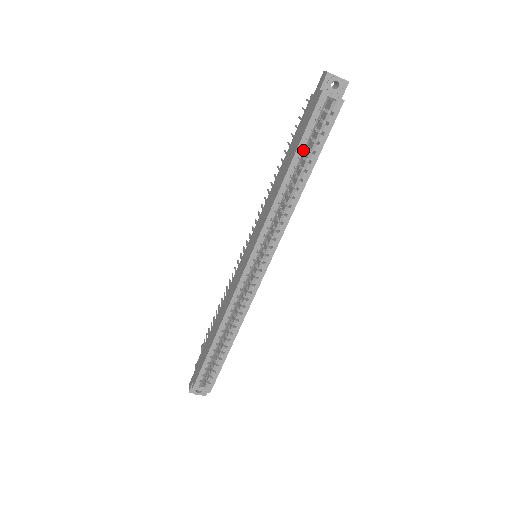
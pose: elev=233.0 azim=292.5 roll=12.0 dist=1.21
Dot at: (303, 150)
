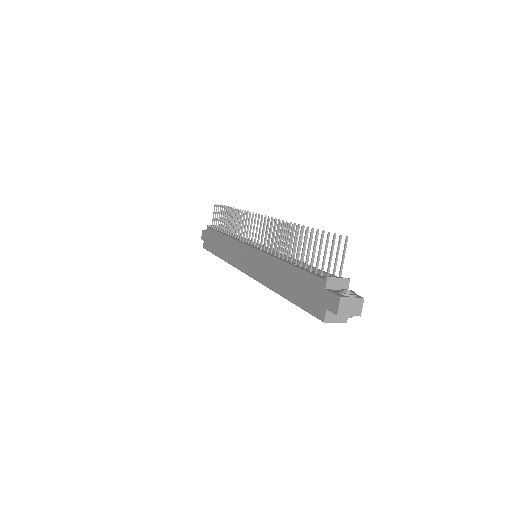
Dot at: occluded
